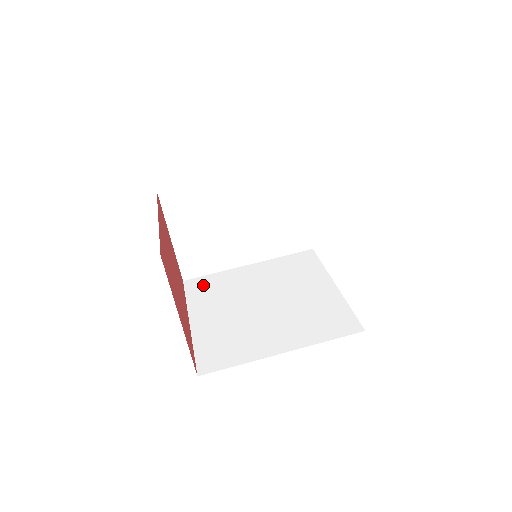
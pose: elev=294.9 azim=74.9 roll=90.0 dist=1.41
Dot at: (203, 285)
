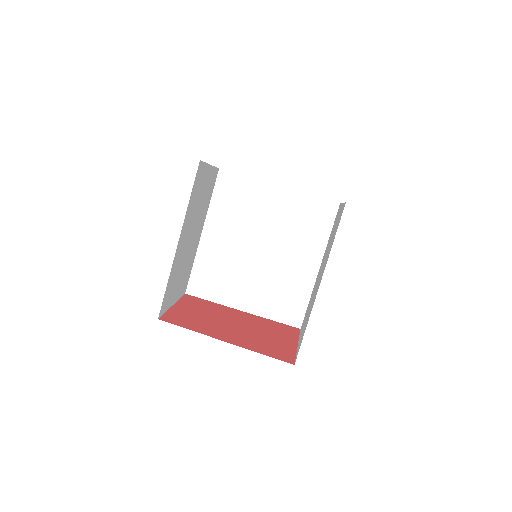
Dot at: (204, 282)
